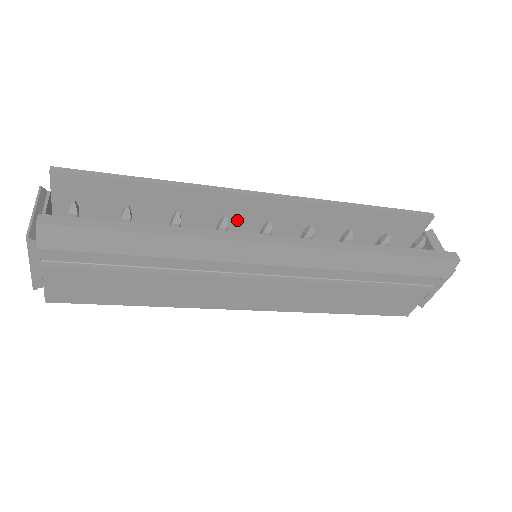
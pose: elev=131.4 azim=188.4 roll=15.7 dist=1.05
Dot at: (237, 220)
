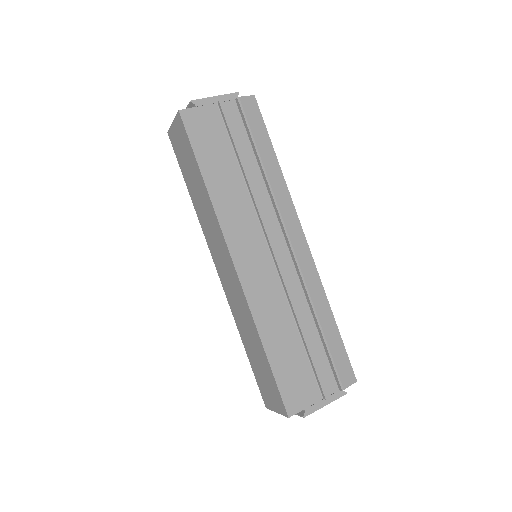
Dot at: occluded
